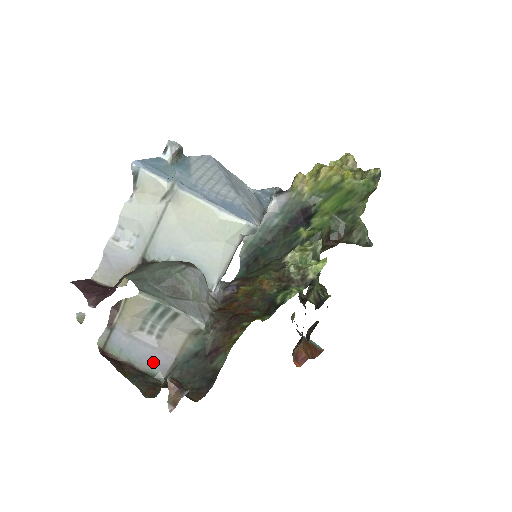
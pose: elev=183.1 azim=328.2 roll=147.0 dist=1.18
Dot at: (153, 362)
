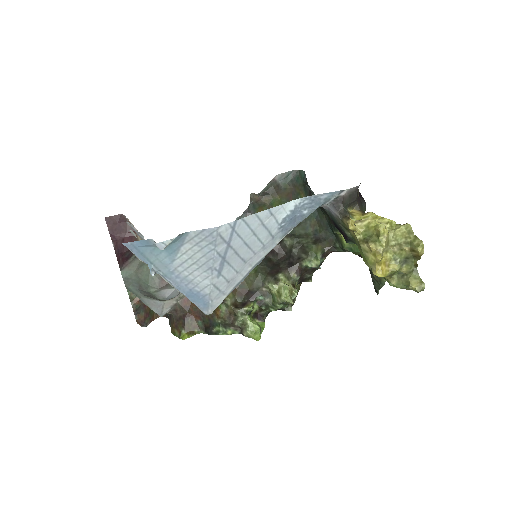
Dot at: occluded
